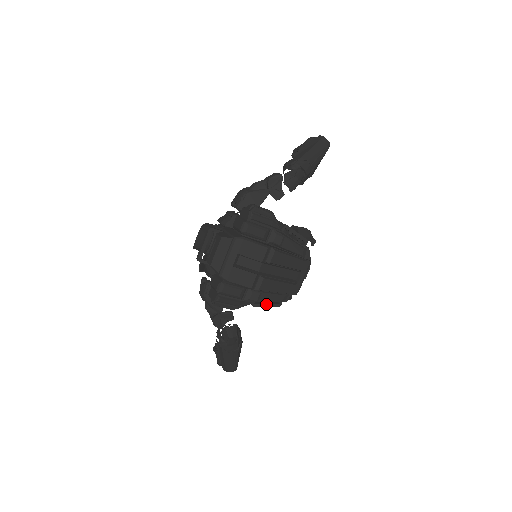
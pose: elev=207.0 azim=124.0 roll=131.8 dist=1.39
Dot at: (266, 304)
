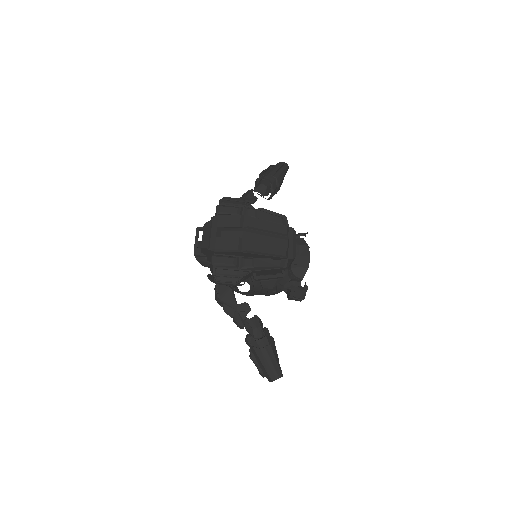
Dot at: (268, 276)
